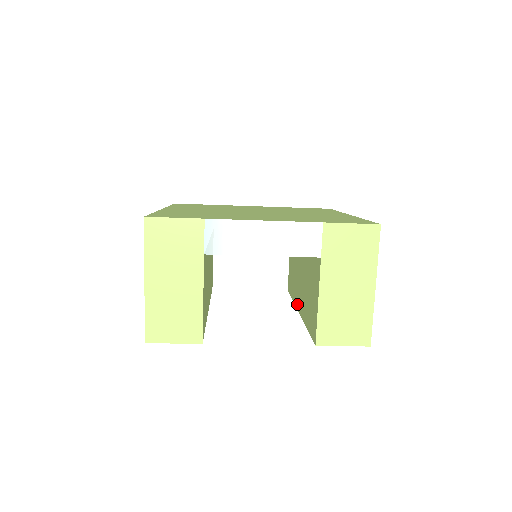
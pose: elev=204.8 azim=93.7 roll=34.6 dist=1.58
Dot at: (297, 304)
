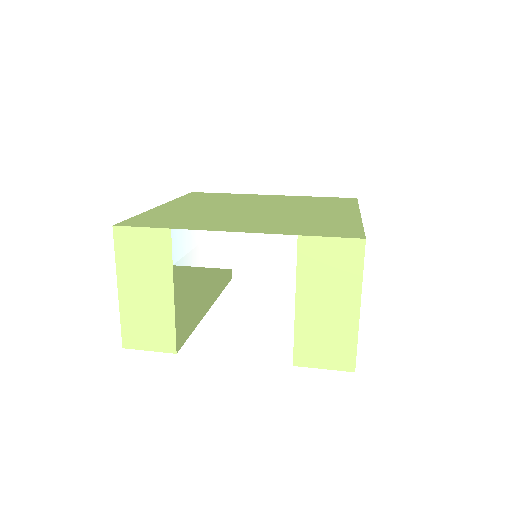
Dot at: occluded
